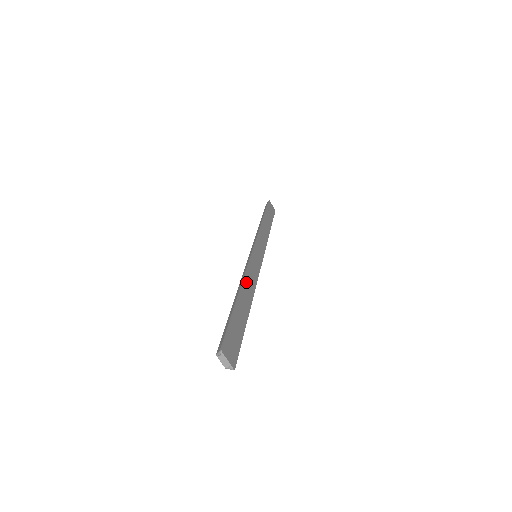
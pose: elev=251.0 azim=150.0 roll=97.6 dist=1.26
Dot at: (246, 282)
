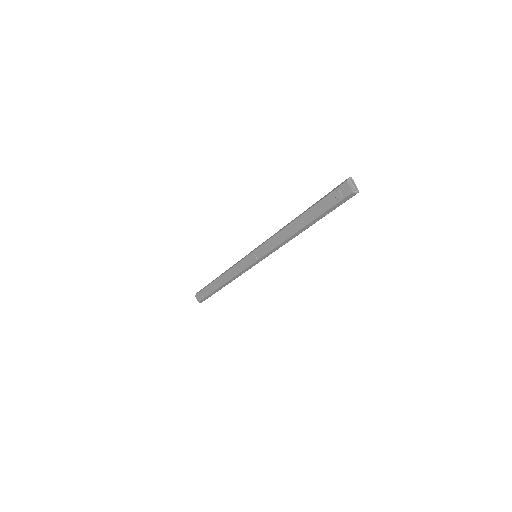
Dot at: occluded
